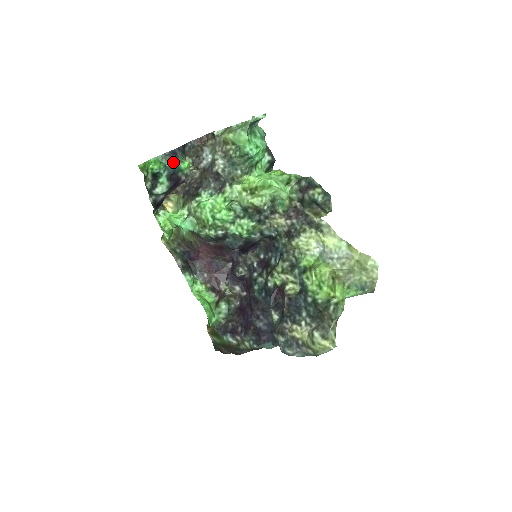
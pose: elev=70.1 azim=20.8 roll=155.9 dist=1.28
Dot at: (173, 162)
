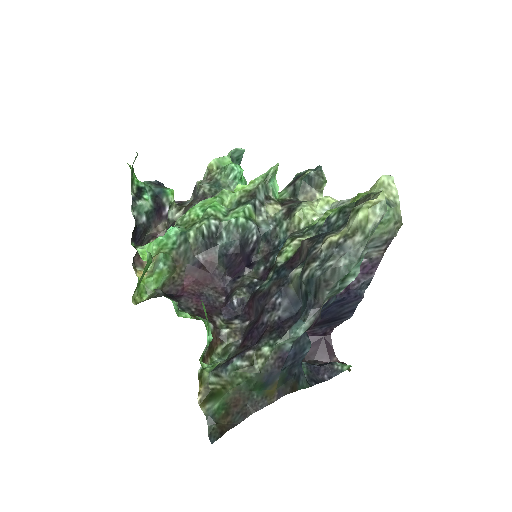
Dot at: (158, 187)
